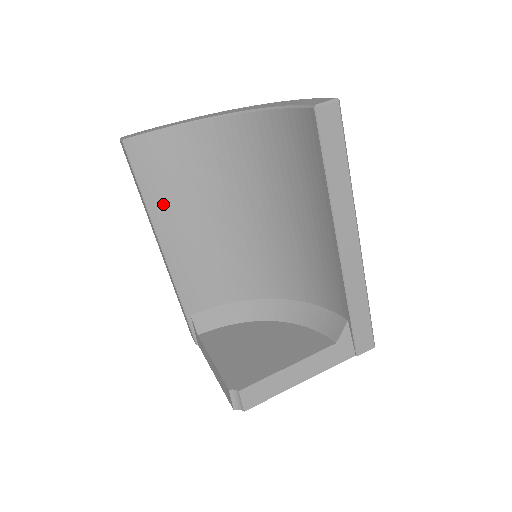
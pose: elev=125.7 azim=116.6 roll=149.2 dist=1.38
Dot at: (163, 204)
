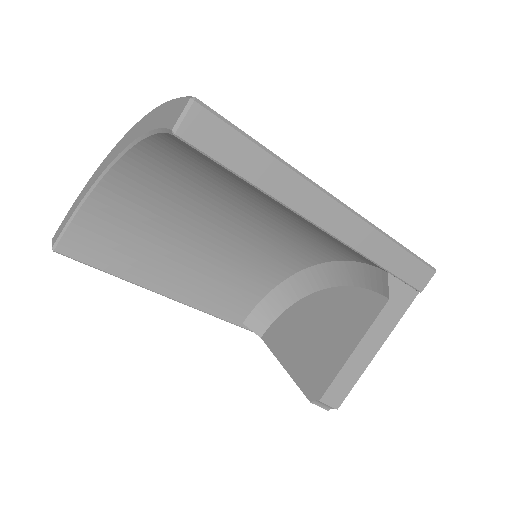
Dot at: (138, 267)
